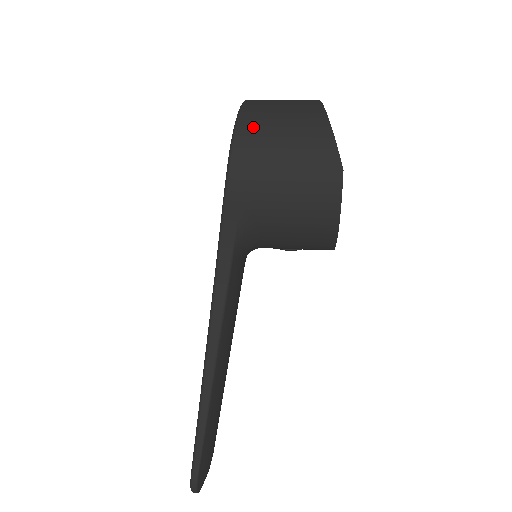
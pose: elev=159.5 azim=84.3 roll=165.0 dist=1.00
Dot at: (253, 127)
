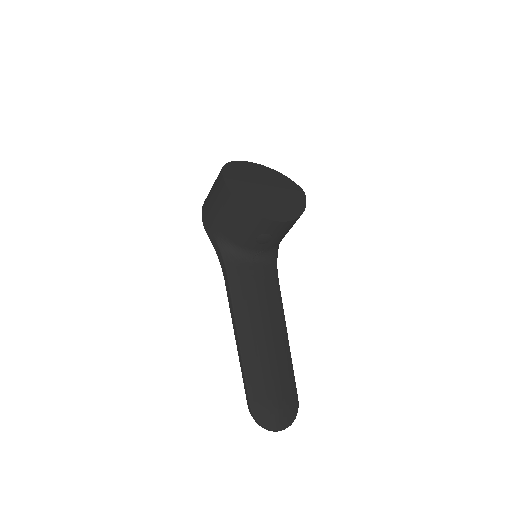
Dot at: occluded
